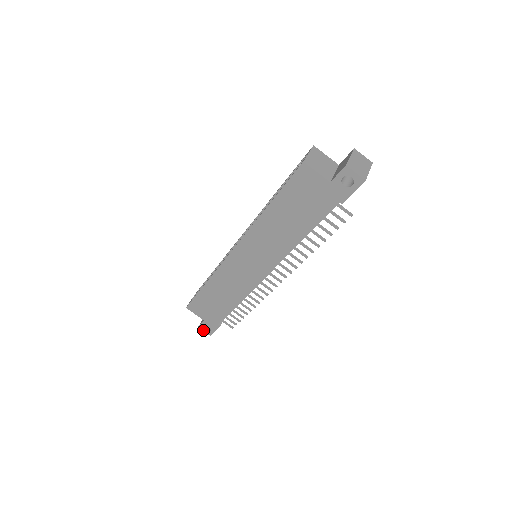
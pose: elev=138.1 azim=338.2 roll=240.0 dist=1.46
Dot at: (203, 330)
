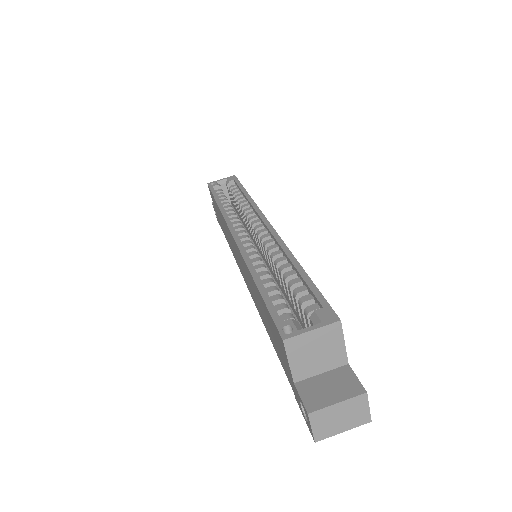
Dot at: occluded
